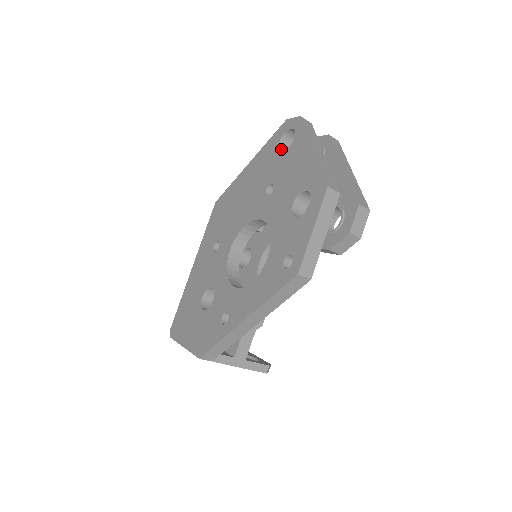
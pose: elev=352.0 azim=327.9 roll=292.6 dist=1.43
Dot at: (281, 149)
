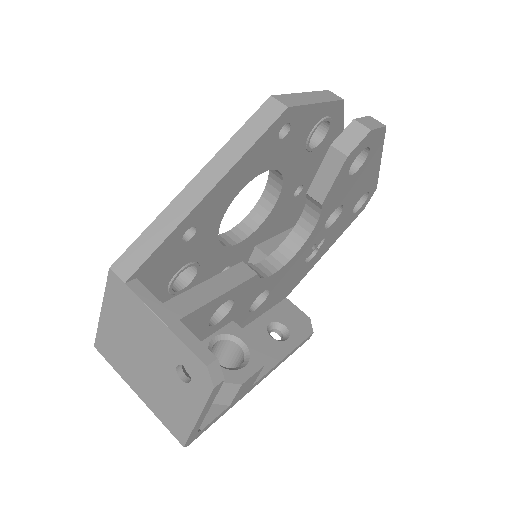
Dot at: occluded
